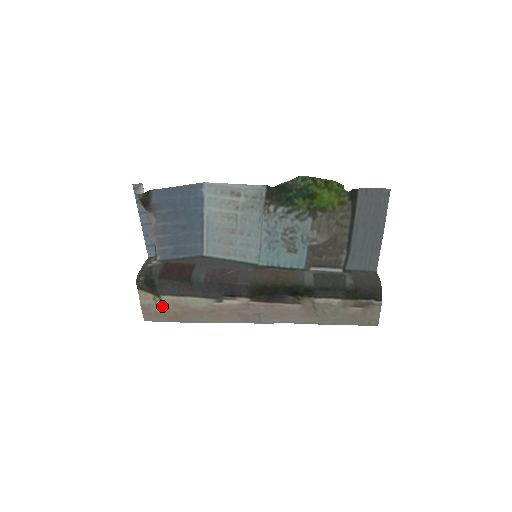
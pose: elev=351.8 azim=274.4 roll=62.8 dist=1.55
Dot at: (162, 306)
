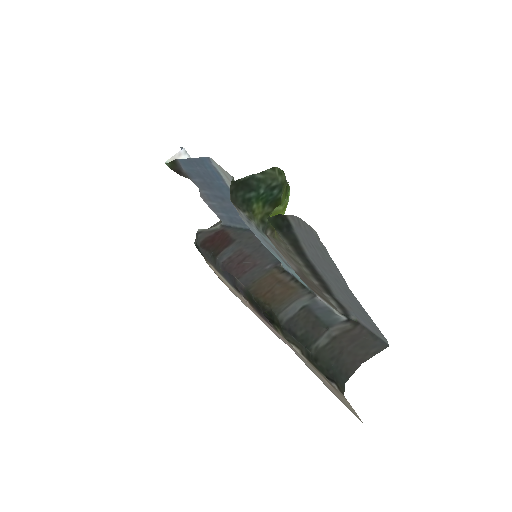
Dot at: occluded
